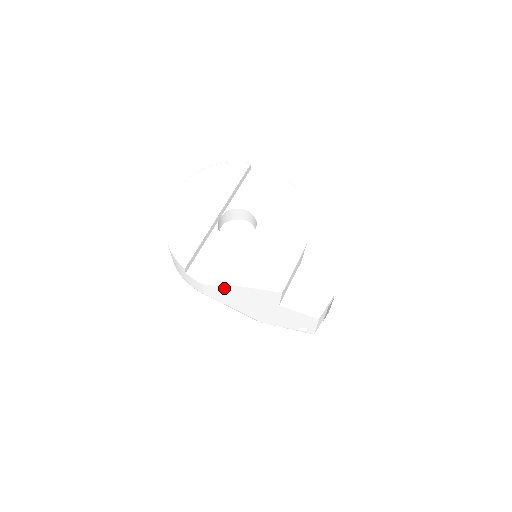
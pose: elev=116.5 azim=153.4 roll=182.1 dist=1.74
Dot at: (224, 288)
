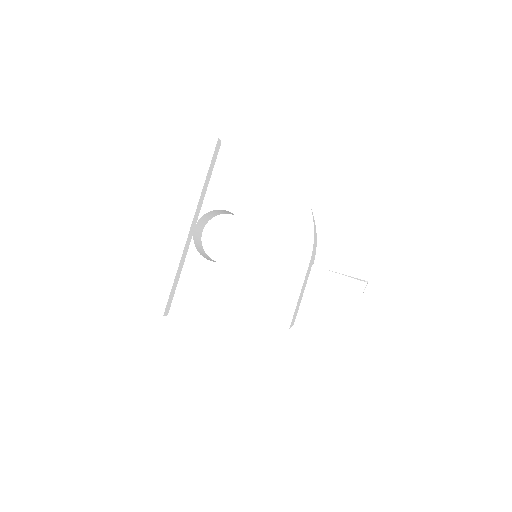
Dot at: occluded
